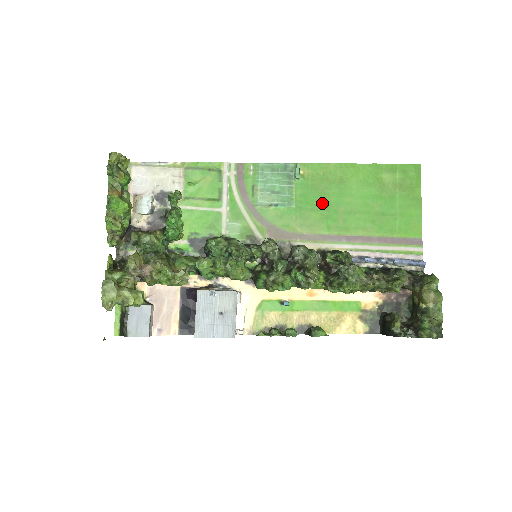
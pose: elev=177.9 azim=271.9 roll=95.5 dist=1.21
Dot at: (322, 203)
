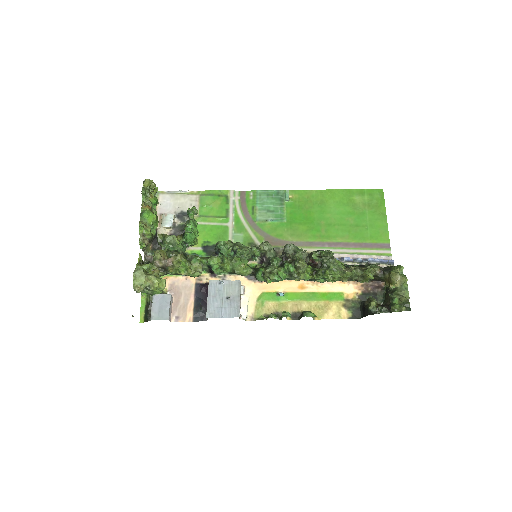
Dot at: (308, 218)
